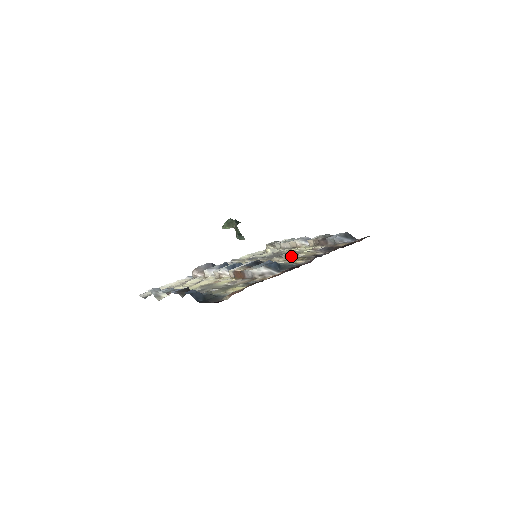
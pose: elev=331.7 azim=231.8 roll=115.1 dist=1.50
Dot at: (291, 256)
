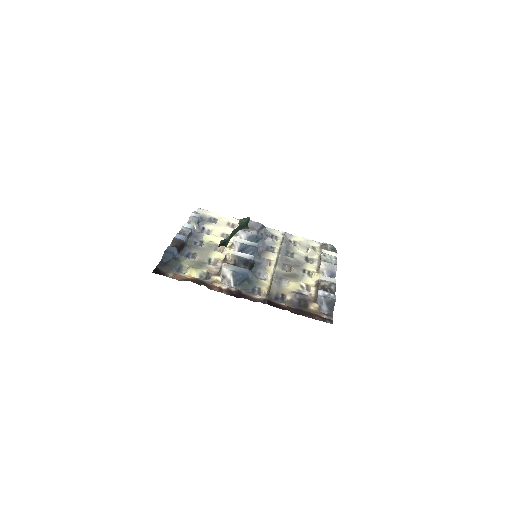
Dot at: (286, 277)
